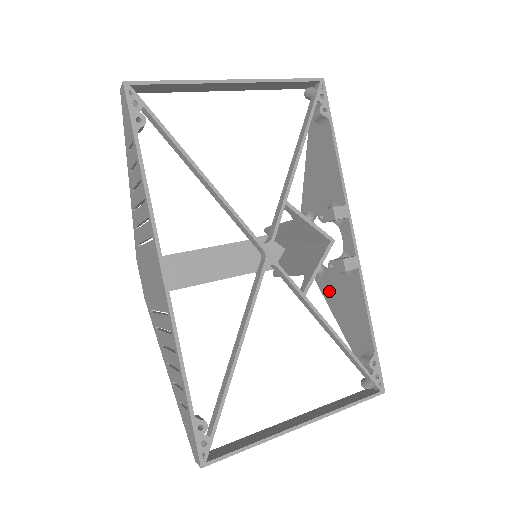
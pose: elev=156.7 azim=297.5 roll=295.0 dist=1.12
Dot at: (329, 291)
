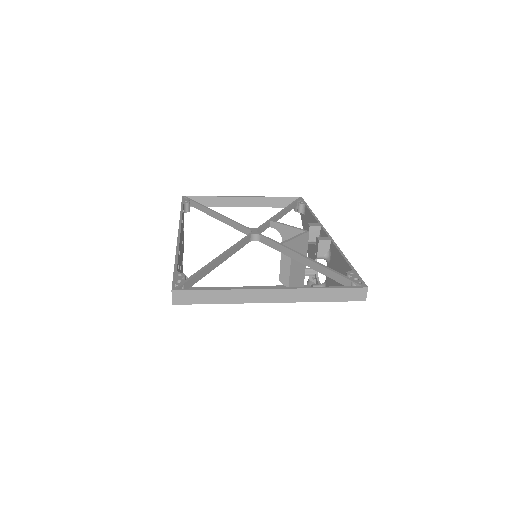
Dot at: occluded
